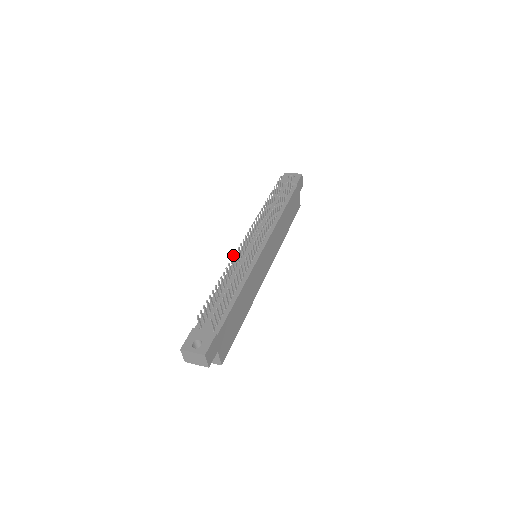
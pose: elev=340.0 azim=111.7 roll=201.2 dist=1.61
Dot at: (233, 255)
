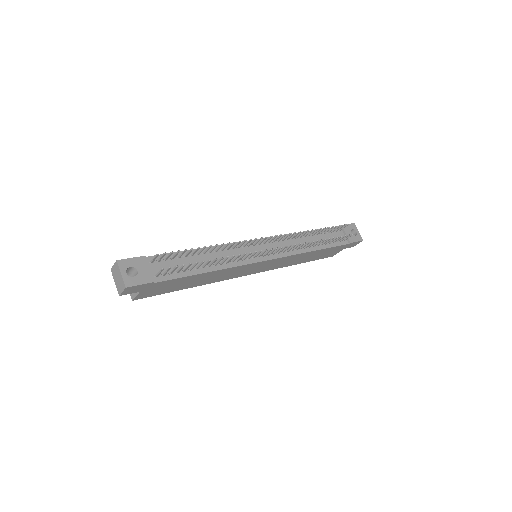
Dot at: occluded
